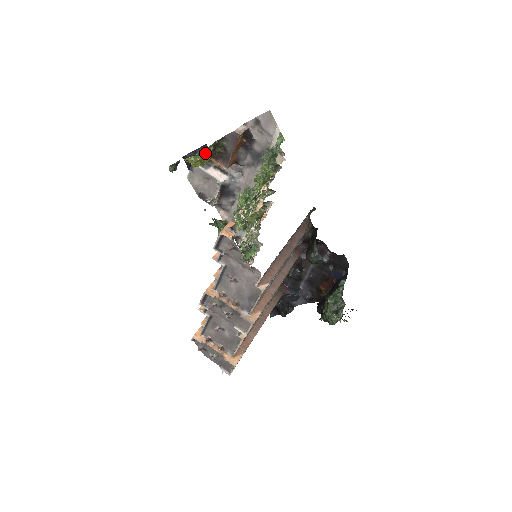
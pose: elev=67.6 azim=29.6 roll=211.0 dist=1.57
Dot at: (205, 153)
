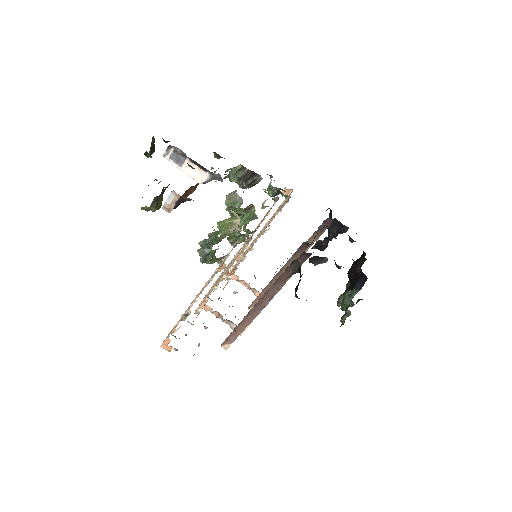
Dot at: (150, 209)
